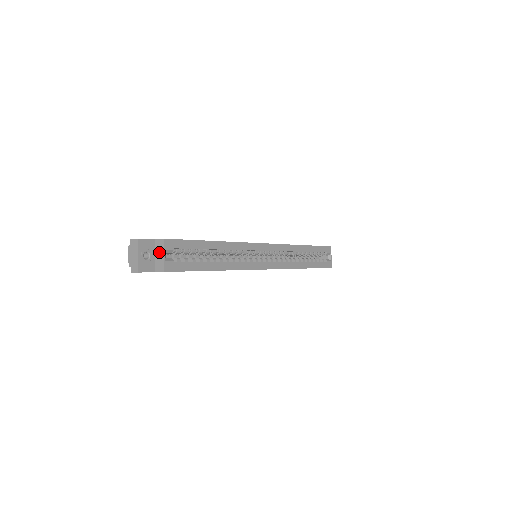
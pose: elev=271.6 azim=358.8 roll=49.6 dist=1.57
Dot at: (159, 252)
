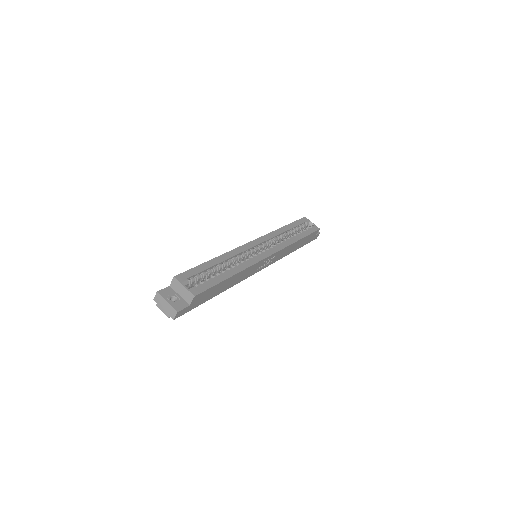
Dot at: (179, 289)
